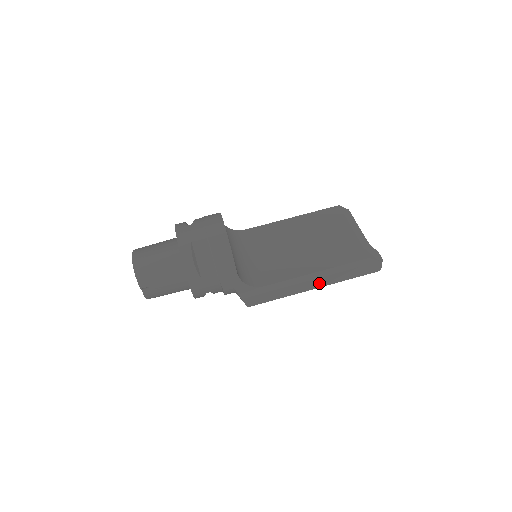
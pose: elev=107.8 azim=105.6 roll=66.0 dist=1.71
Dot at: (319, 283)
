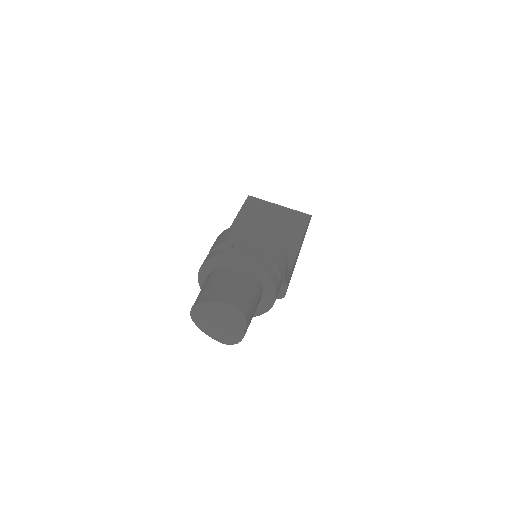
Dot at: occluded
